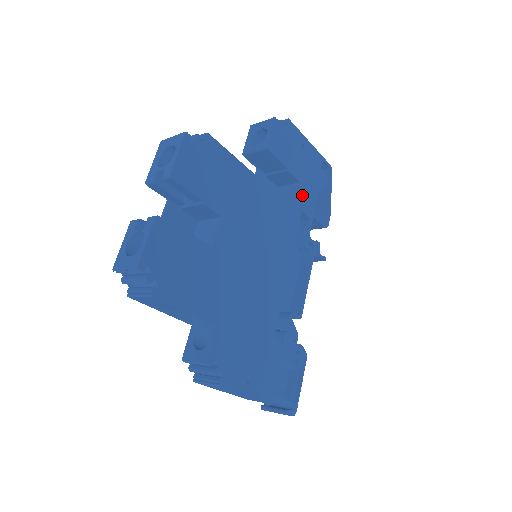
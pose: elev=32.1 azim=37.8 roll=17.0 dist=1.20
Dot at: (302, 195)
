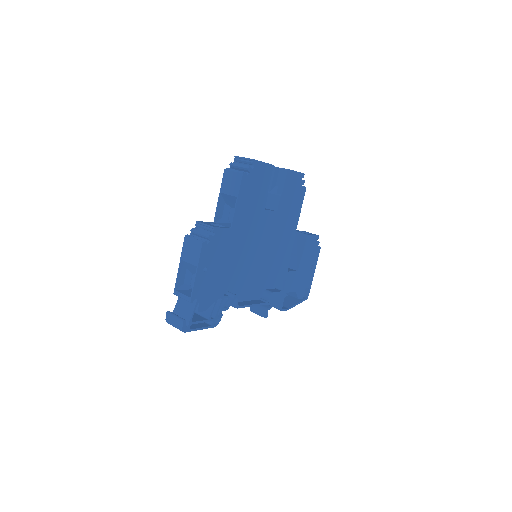
Dot at: (293, 276)
